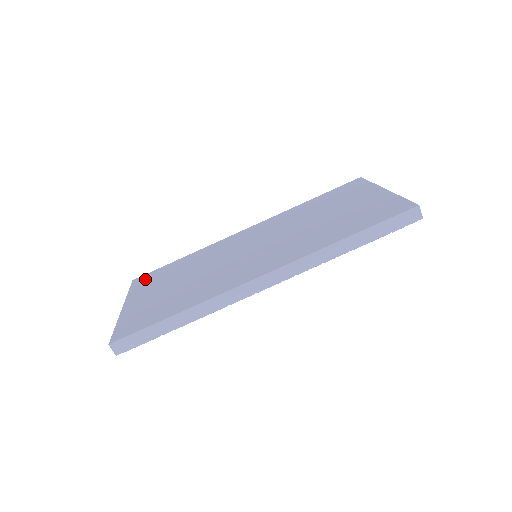
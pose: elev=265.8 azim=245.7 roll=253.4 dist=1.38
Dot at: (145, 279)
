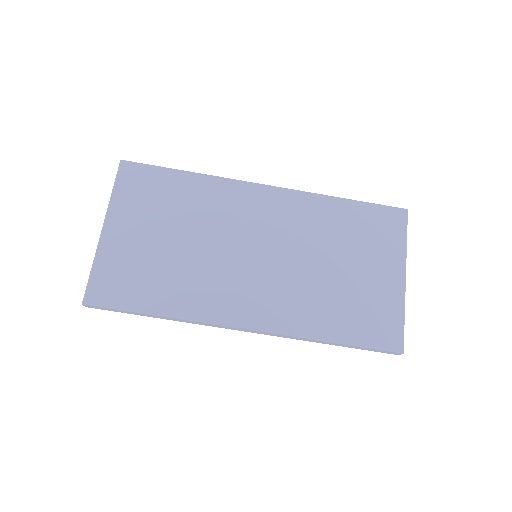
Dot at: (136, 179)
